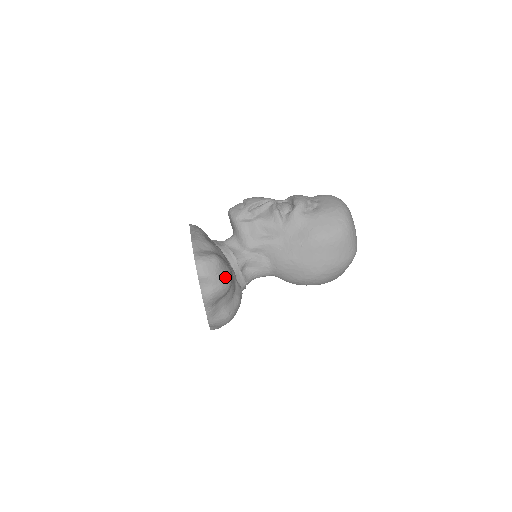
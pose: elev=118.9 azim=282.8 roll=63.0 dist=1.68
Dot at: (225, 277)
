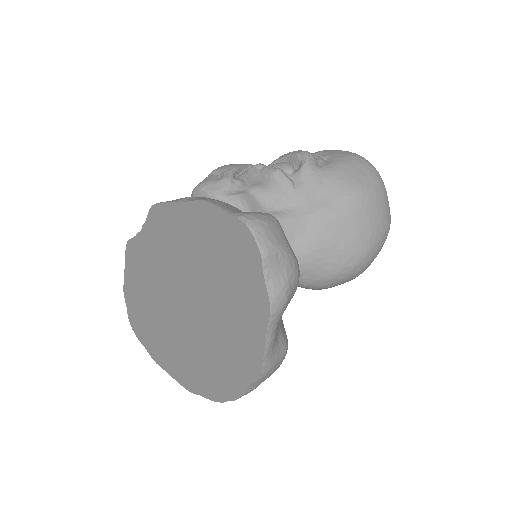
Dot at: (294, 254)
